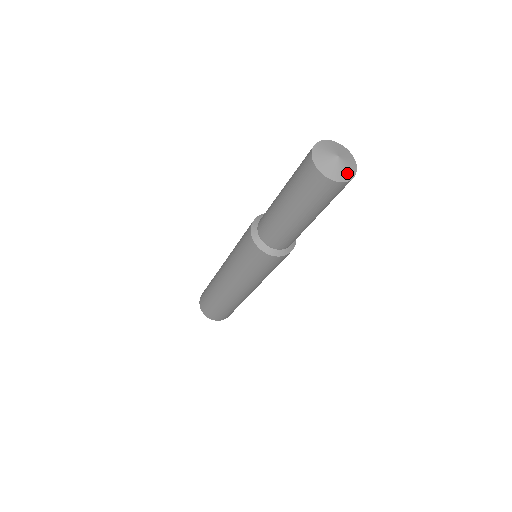
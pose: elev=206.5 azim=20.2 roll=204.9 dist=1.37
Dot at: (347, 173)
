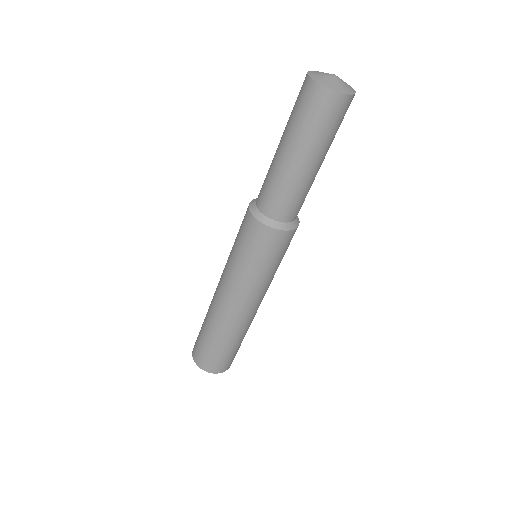
Dot at: (339, 87)
